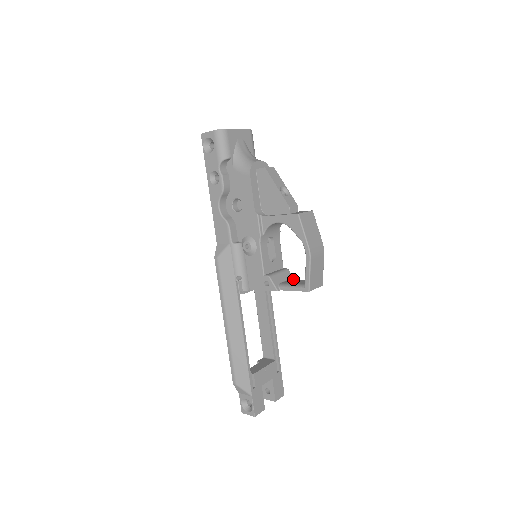
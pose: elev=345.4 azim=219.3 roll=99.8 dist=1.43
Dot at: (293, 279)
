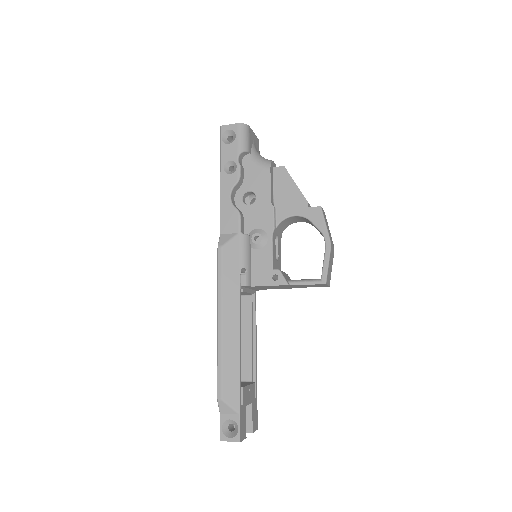
Dot at: occluded
